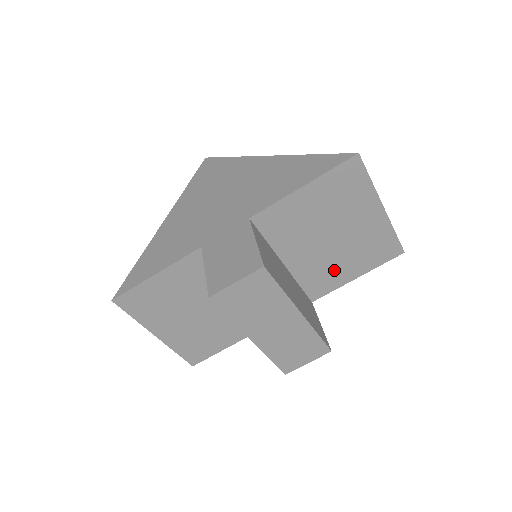
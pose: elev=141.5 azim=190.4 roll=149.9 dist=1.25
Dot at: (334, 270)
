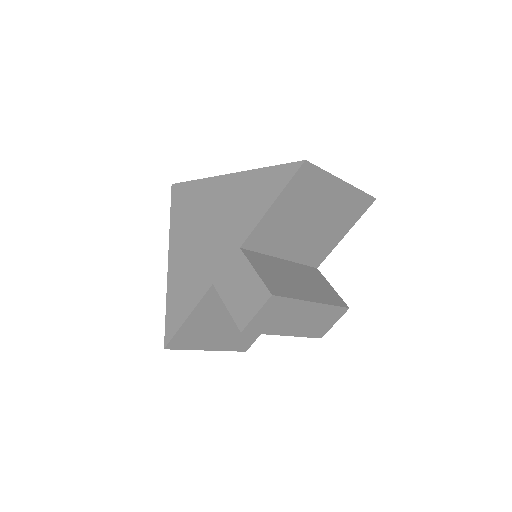
Dot at: (324, 240)
